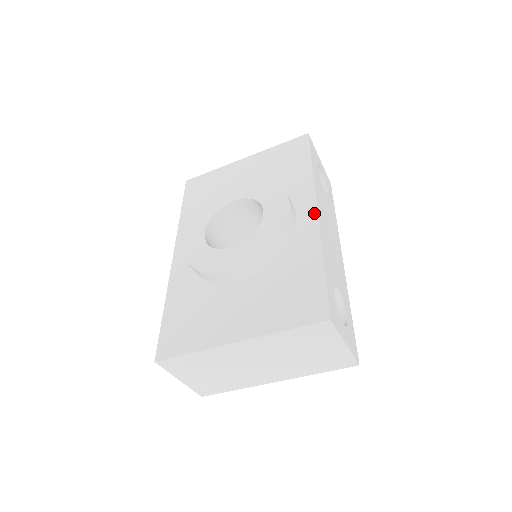
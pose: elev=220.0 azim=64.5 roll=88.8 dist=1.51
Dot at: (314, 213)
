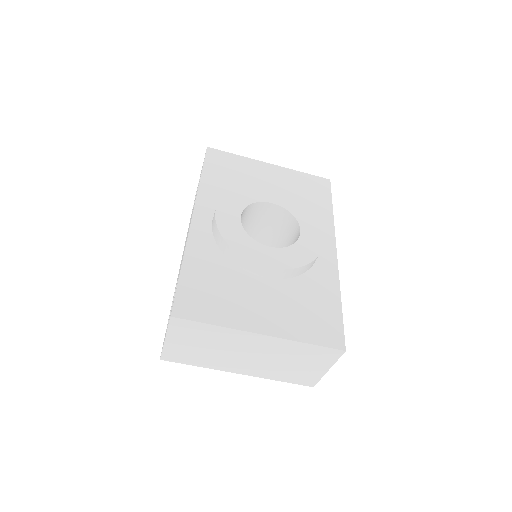
Dot at: (334, 254)
